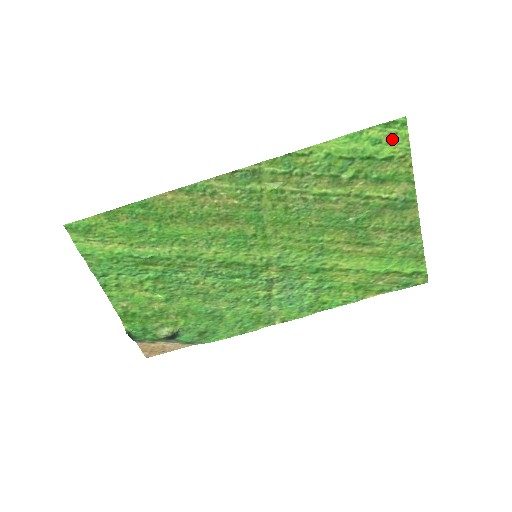
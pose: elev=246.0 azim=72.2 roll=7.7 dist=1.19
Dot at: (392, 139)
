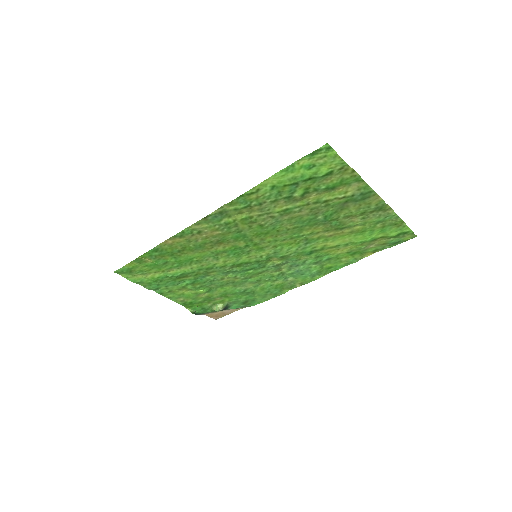
Dot at: (324, 161)
